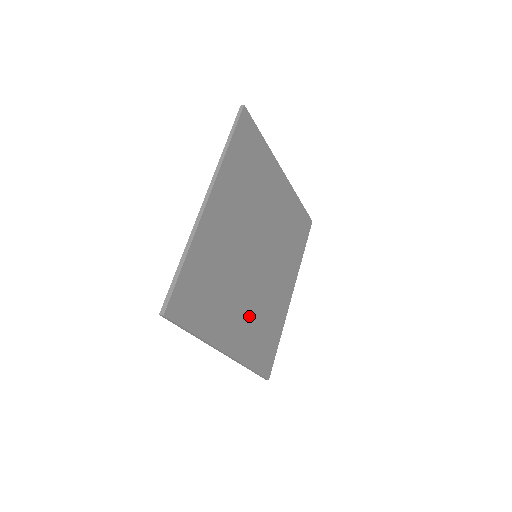
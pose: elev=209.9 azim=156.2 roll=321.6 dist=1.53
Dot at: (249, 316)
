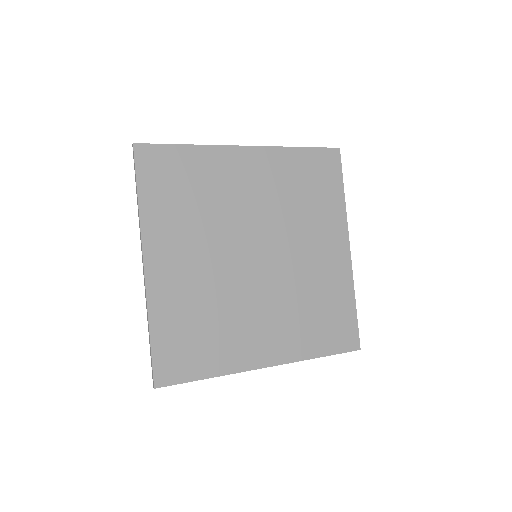
Dot at: (282, 315)
